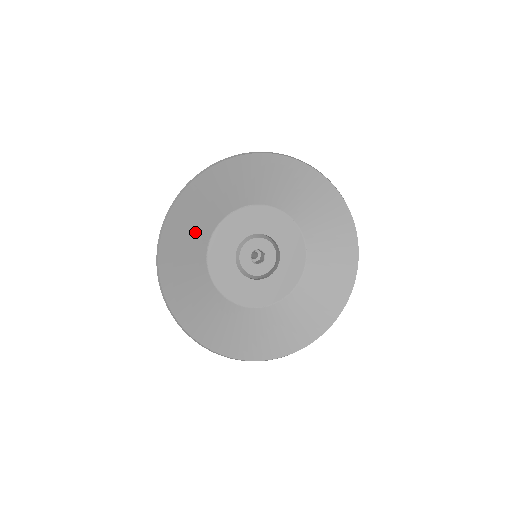
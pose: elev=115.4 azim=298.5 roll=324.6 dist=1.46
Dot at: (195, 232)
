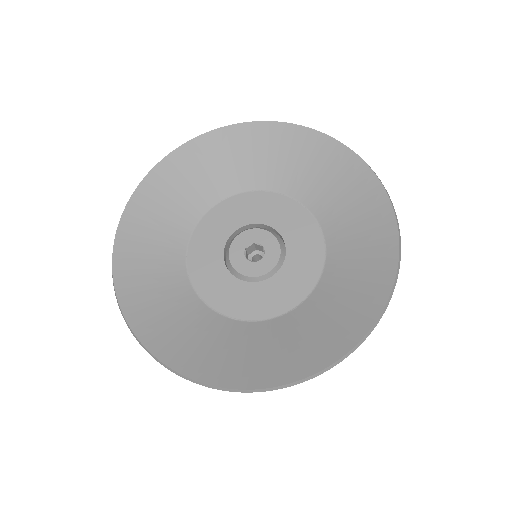
Dot at: (225, 172)
